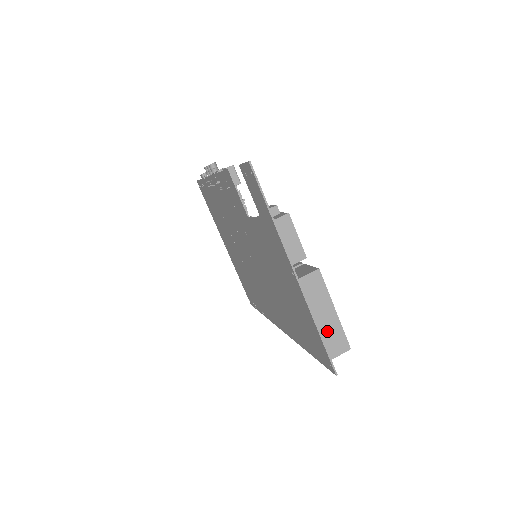
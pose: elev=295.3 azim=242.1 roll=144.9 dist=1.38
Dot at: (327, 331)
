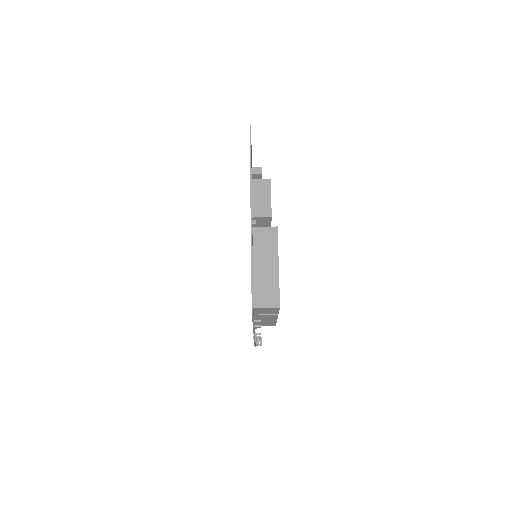
Dot at: (264, 280)
